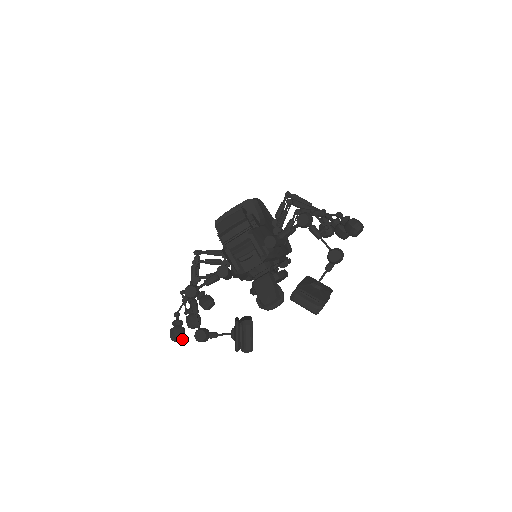
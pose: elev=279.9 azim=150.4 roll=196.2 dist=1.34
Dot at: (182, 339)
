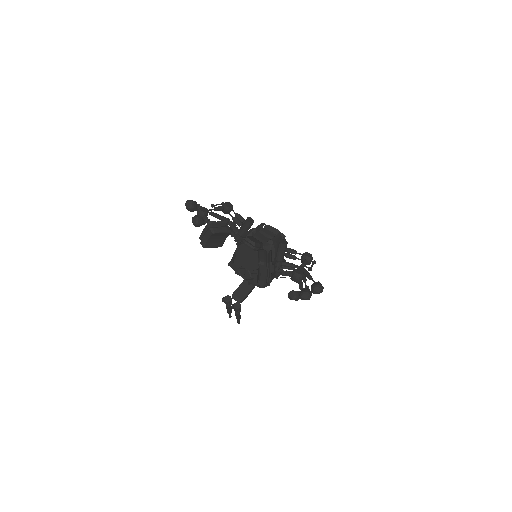
Dot at: (190, 206)
